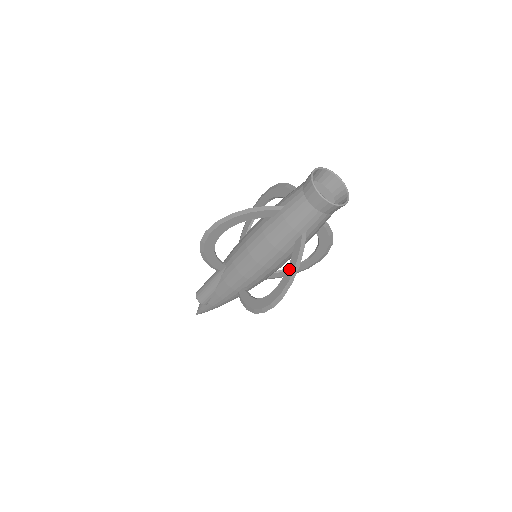
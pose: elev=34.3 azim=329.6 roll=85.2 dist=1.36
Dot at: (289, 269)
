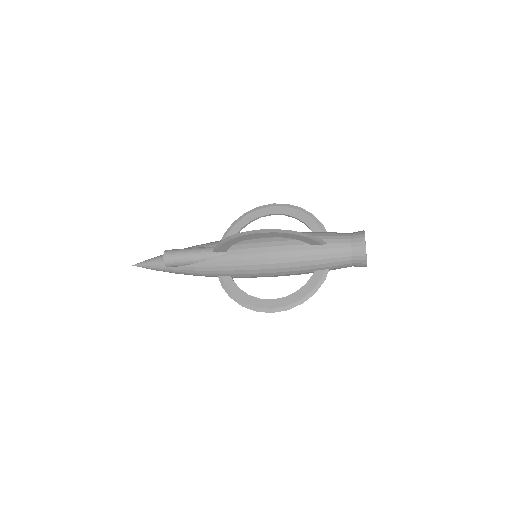
Dot at: (303, 290)
